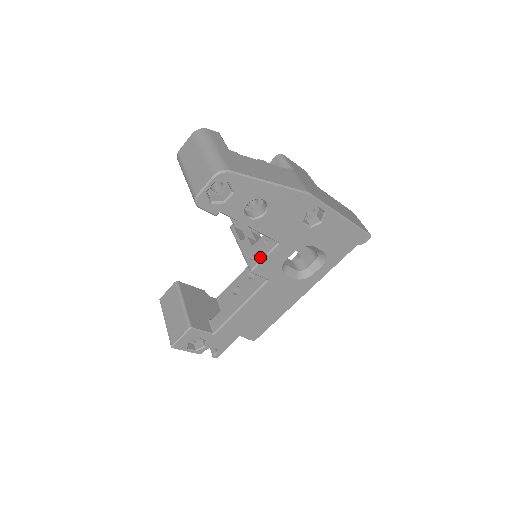
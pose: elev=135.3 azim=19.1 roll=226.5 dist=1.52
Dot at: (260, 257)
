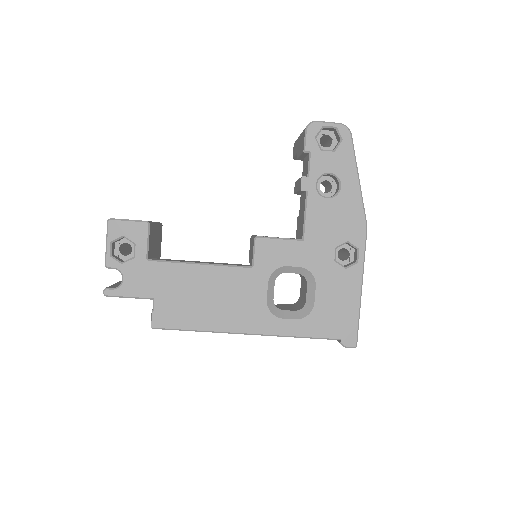
Dot at: (275, 237)
